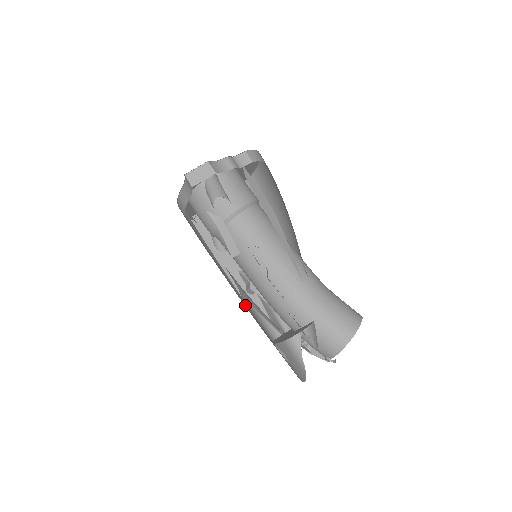
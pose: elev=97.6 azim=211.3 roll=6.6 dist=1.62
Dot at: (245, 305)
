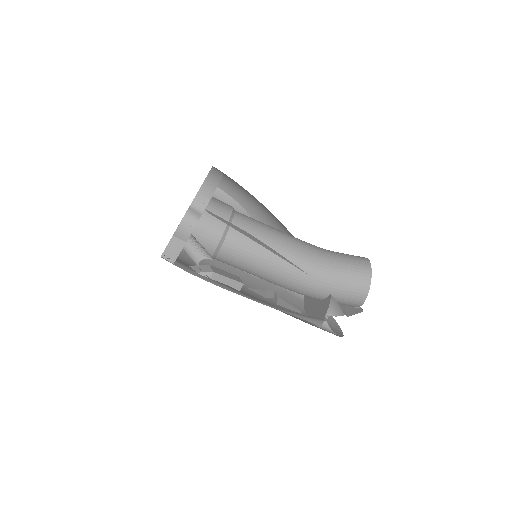
Dot at: (267, 288)
